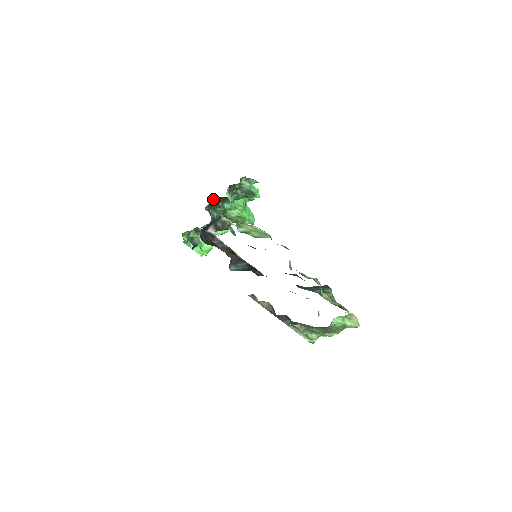
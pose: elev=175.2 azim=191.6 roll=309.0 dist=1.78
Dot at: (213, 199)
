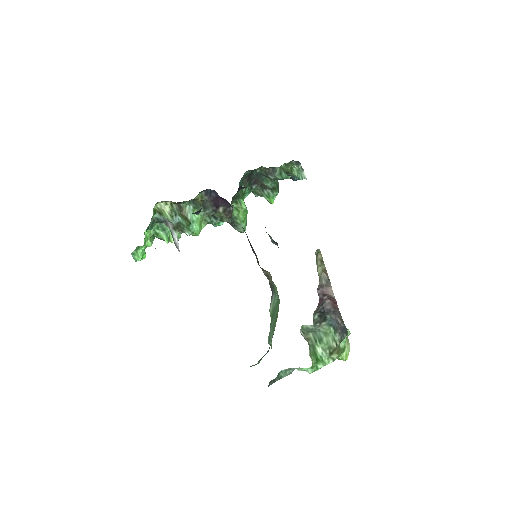
Dot at: (252, 171)
